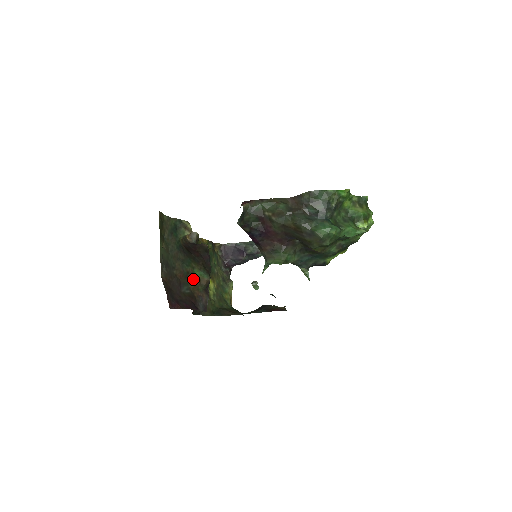
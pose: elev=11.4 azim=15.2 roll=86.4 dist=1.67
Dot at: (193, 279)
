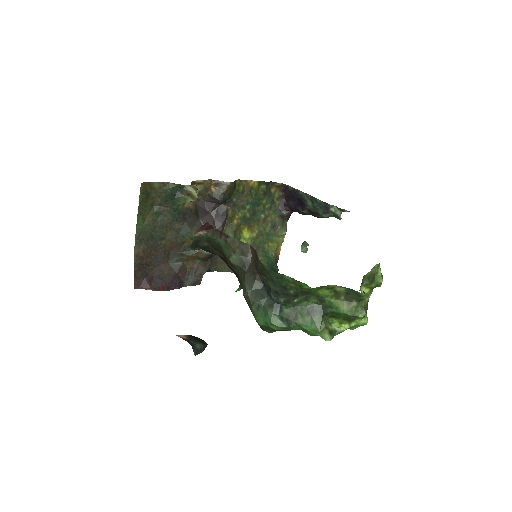
Dot at: (188, 250)
